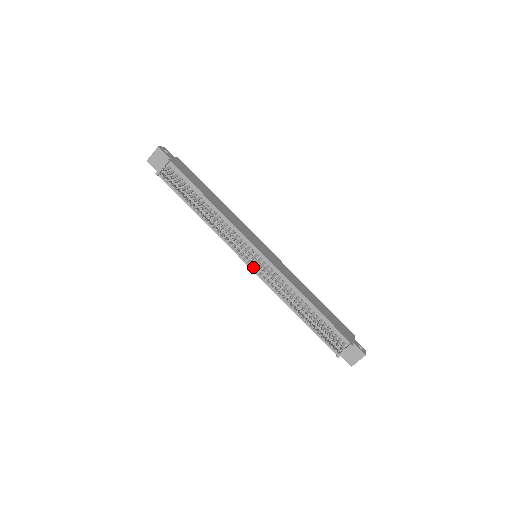
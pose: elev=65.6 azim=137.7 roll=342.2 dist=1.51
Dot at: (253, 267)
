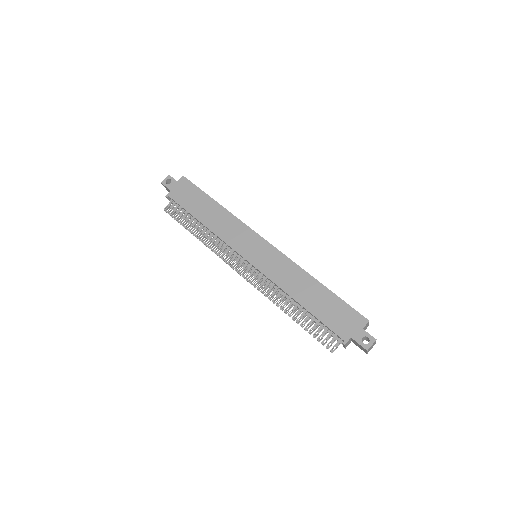
Dot at: (244, 278)
